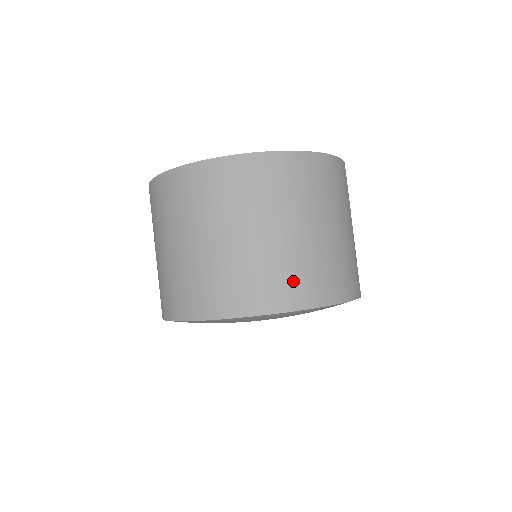
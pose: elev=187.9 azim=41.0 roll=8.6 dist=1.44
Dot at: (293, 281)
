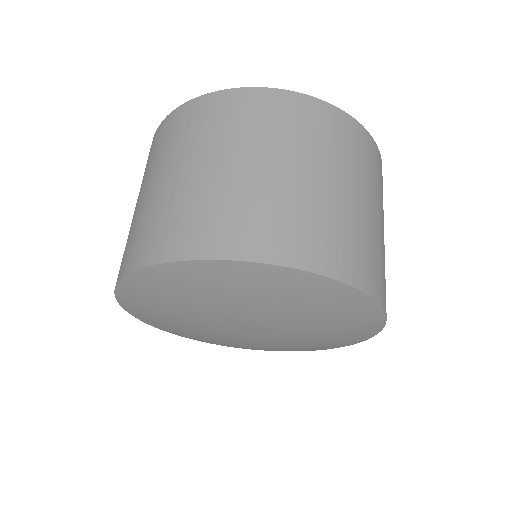
Dot at: (349, 248)
